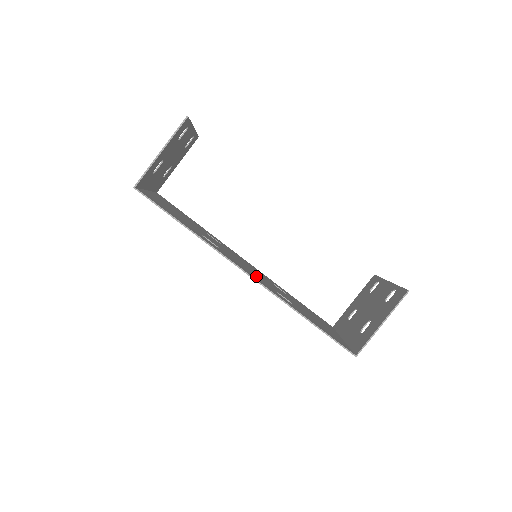
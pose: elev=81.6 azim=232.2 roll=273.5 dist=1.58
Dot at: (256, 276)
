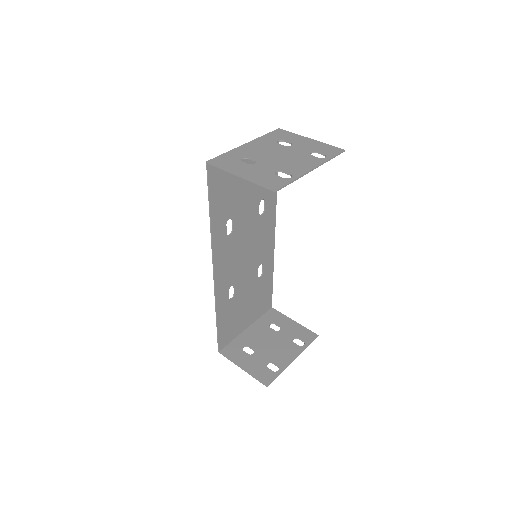
Dot at: (232, 268)
